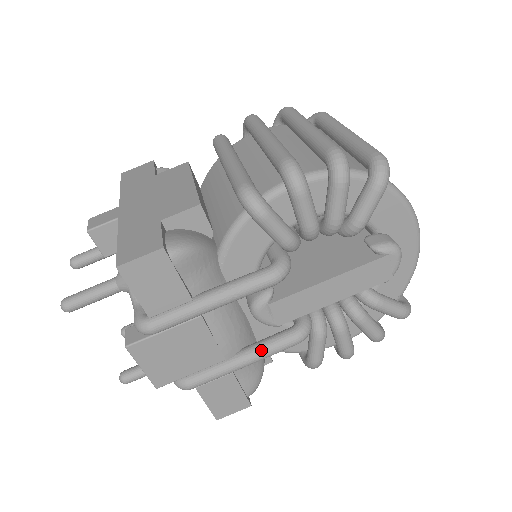
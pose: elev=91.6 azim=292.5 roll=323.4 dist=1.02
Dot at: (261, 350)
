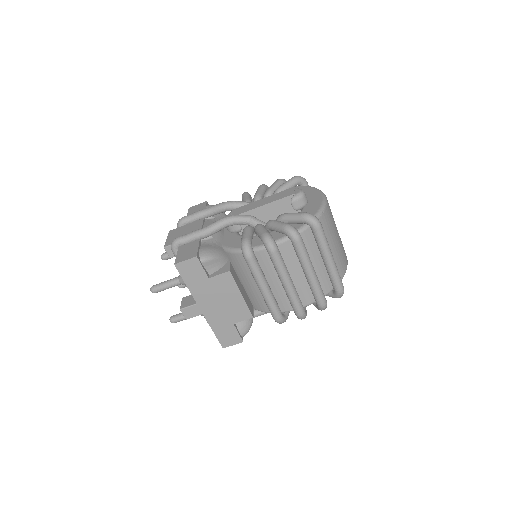
Dot at: occluded
